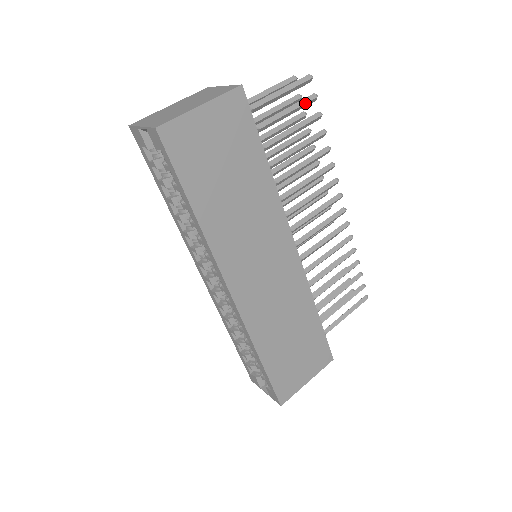
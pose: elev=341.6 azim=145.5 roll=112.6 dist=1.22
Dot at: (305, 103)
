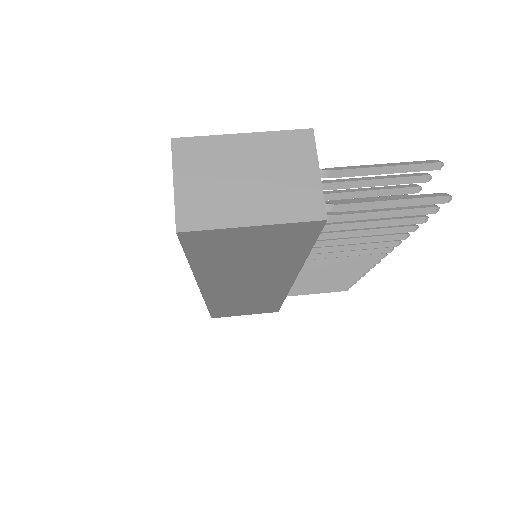
Dot at: (412, 215)
